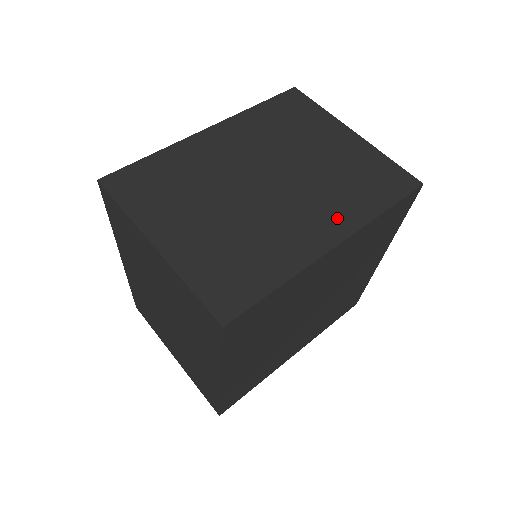
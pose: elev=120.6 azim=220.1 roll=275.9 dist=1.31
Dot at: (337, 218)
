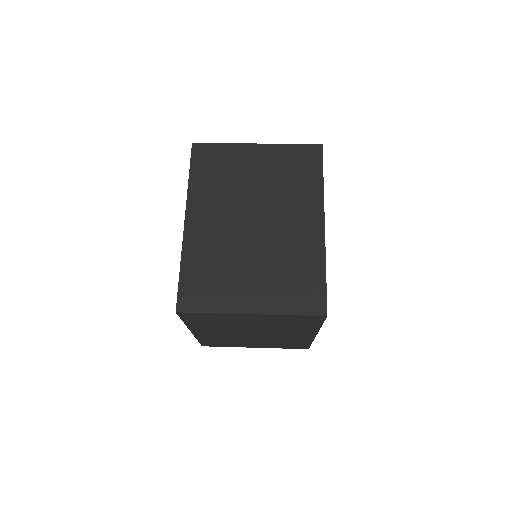
Dot at: occluded
